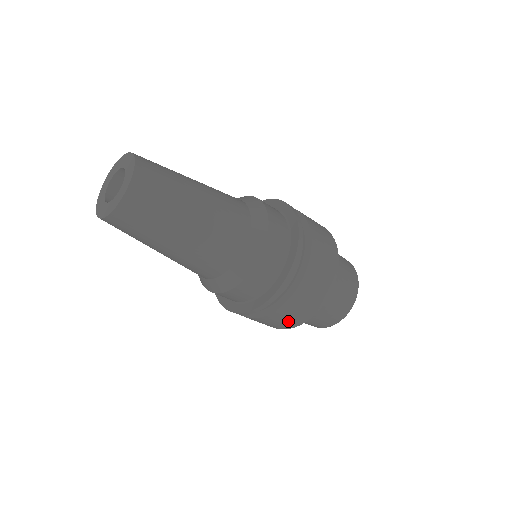
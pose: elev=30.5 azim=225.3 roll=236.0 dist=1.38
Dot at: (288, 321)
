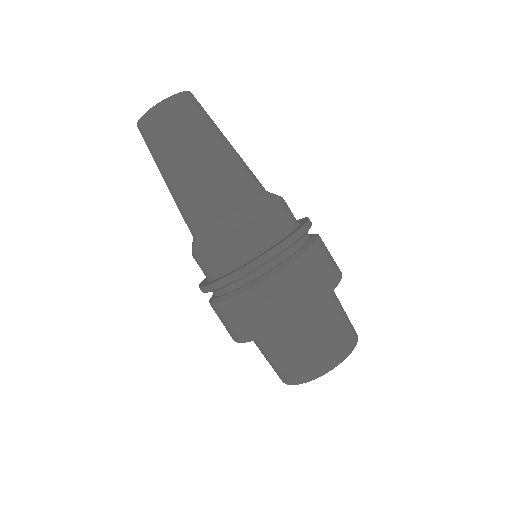
Dot at: (248, 323)
